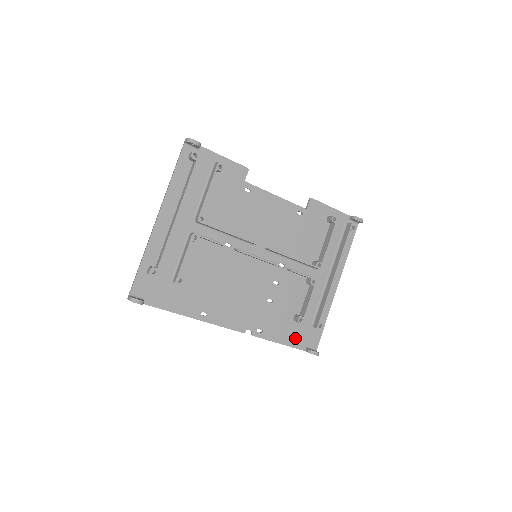
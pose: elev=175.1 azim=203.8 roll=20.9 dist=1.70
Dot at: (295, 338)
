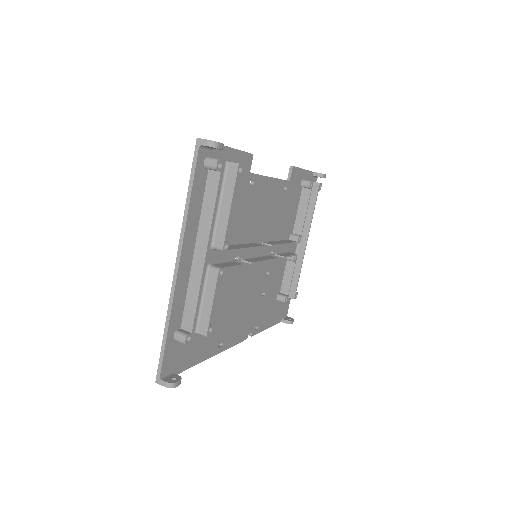
Dot at: (276, 316)
